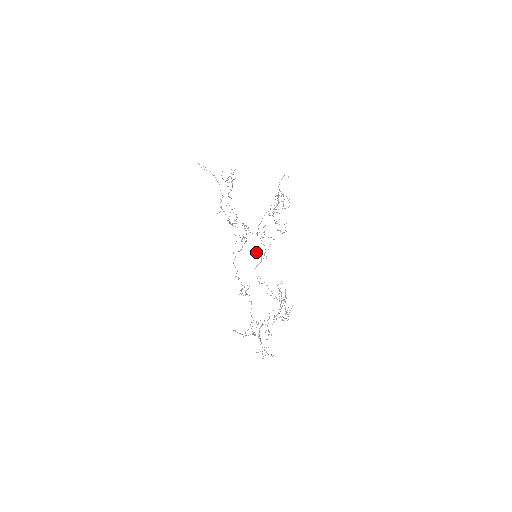
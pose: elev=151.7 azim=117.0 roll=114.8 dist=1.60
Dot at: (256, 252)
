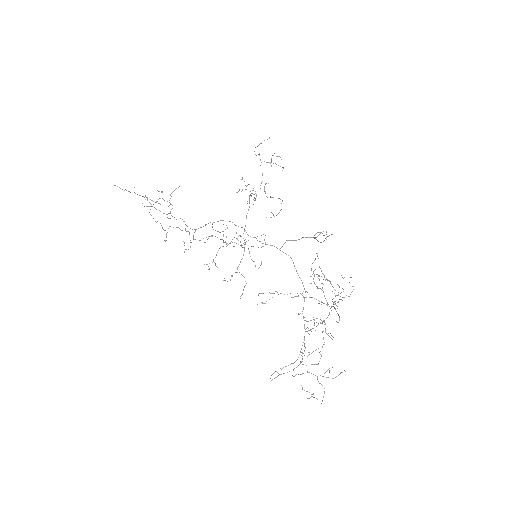
Dot at: (236, 272)
